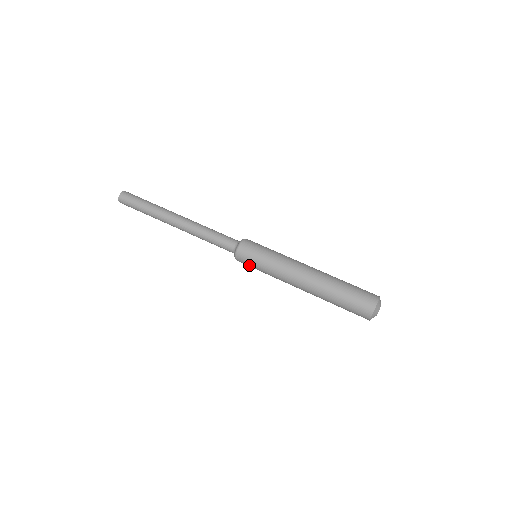
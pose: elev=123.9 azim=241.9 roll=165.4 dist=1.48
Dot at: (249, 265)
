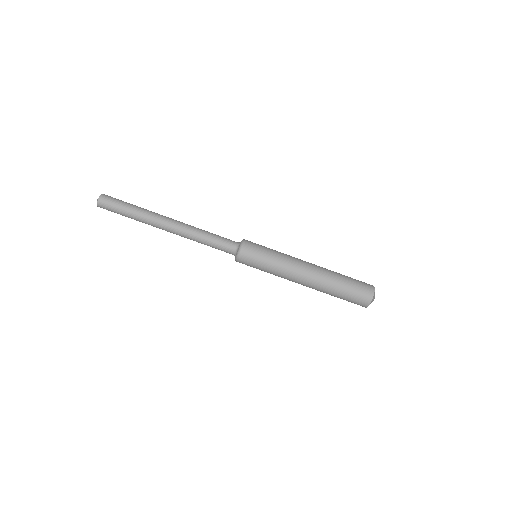
Dot at: occluded
